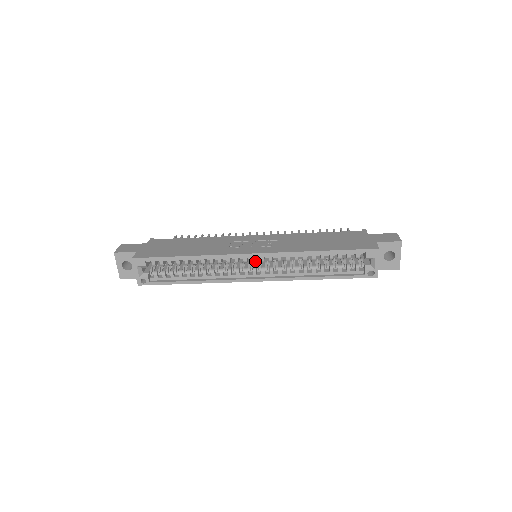
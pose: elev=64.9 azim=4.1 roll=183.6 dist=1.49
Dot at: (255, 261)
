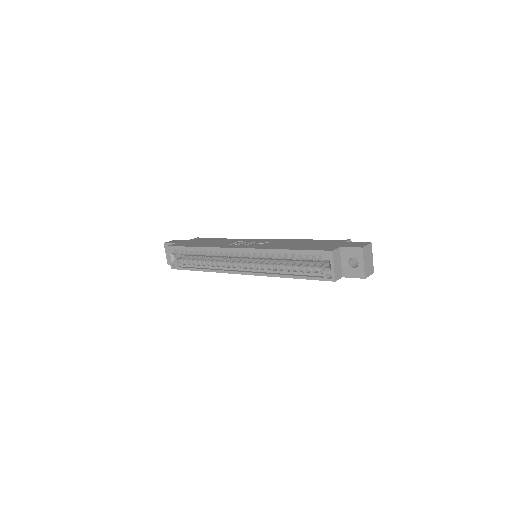
Dot at: (242, 256)
